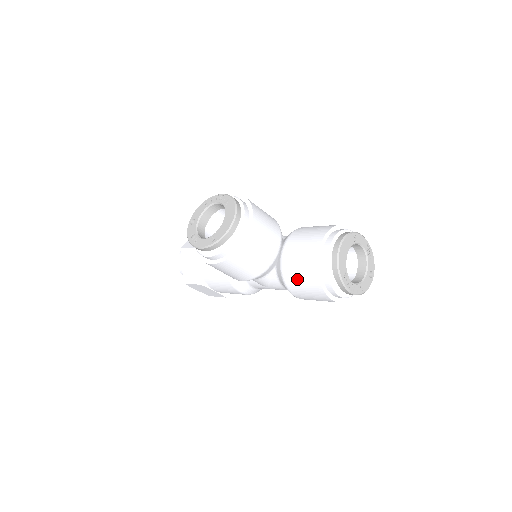
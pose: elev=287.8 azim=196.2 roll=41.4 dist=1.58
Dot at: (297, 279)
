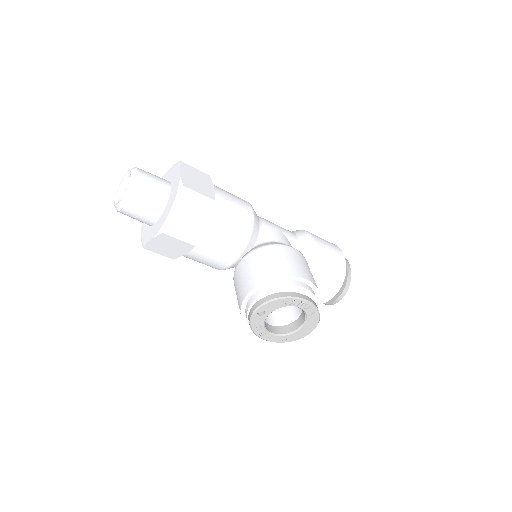
Dot at: occluded
